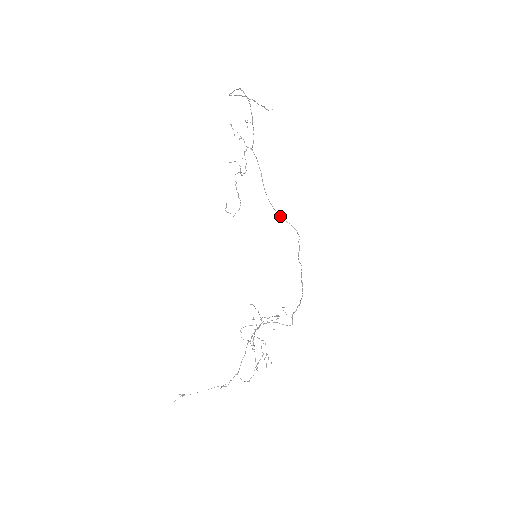
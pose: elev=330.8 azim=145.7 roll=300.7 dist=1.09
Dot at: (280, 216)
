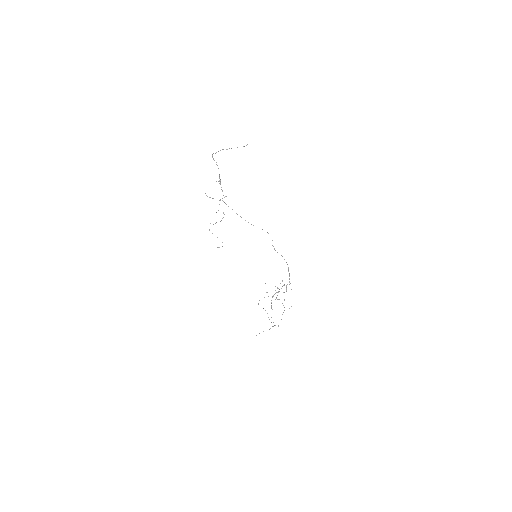
Dot at: occluded
